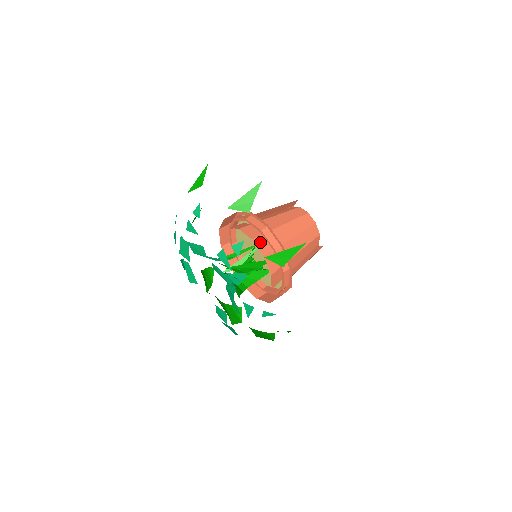
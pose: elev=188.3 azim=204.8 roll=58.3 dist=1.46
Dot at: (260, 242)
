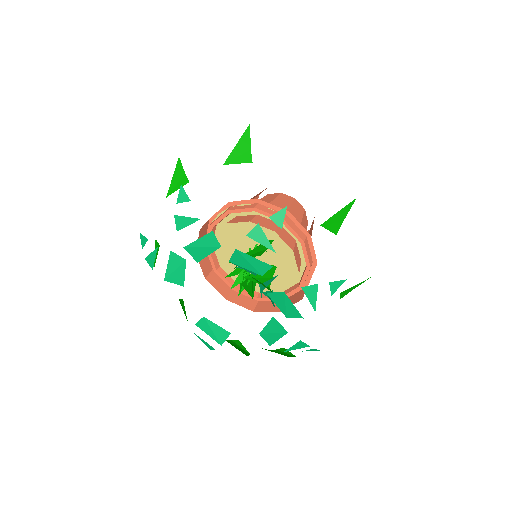
Dot at: (296, 254)
